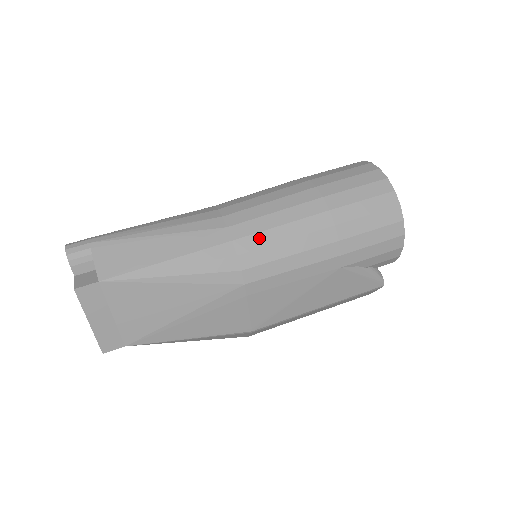
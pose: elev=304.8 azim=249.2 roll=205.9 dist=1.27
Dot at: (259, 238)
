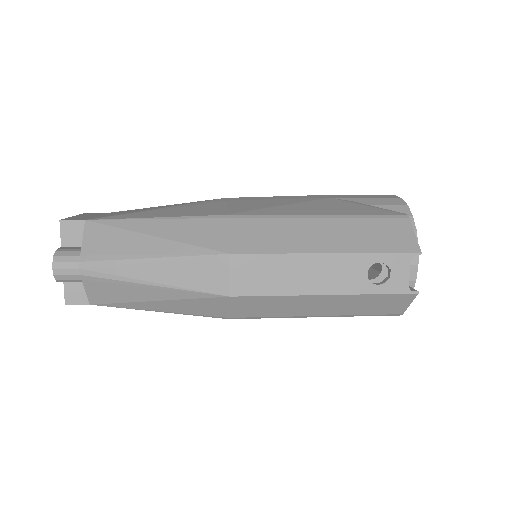
Dot at: occluded
